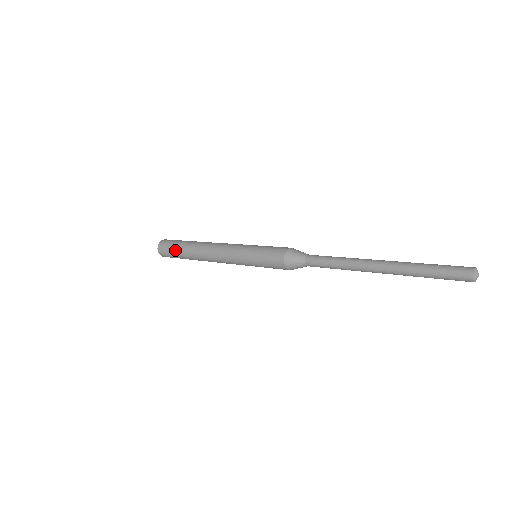
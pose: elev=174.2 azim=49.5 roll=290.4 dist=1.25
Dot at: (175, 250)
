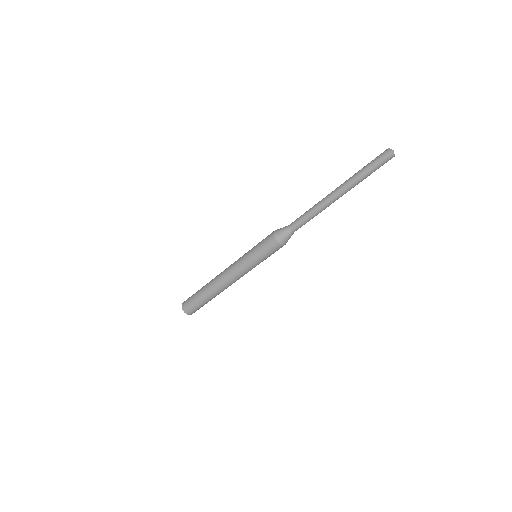
Dot at: (196, 292)
